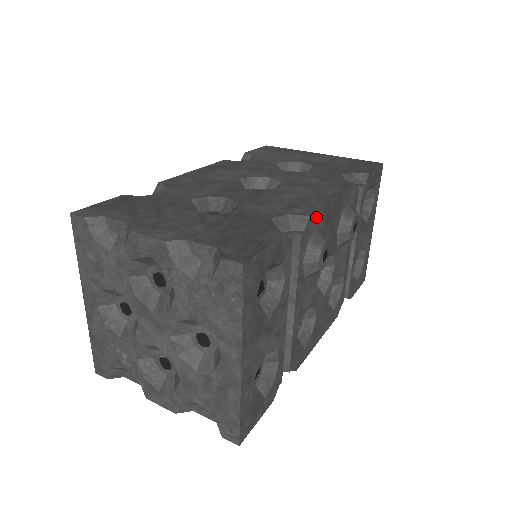
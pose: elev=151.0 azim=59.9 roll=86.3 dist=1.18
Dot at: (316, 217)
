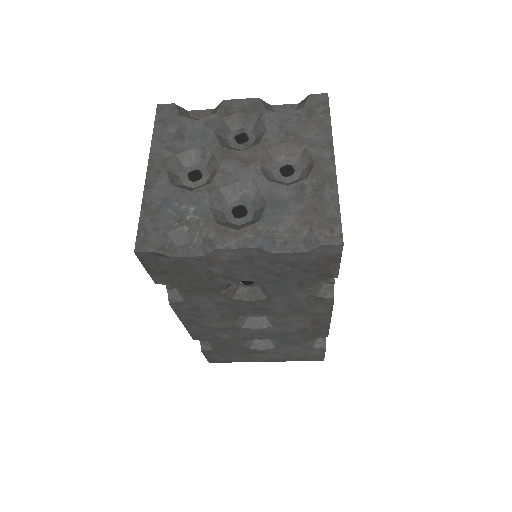
Dot at: occluded
